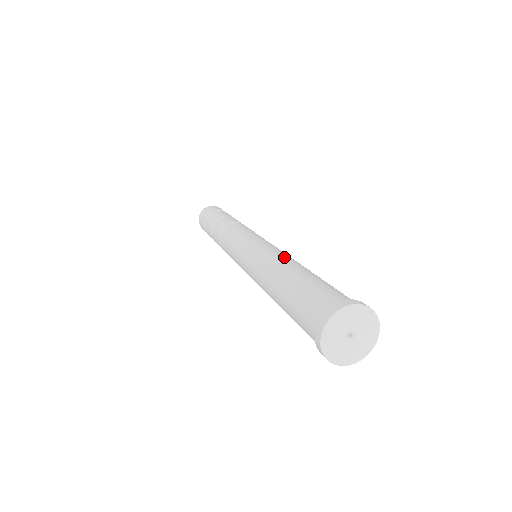
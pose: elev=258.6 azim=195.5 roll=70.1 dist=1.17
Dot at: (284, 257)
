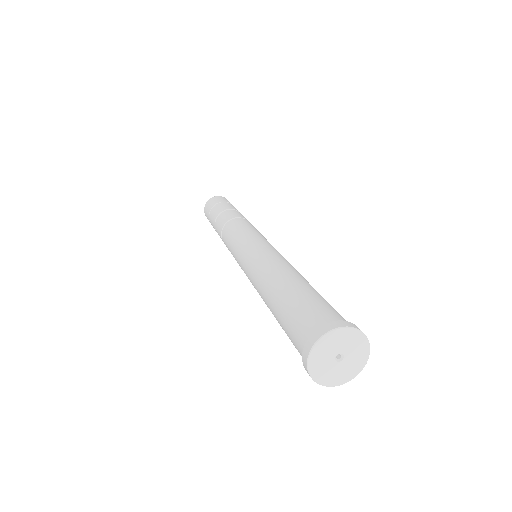
Dot at: (292, 266)
